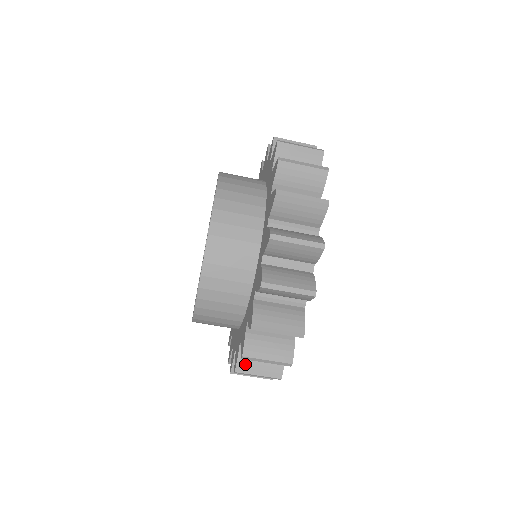
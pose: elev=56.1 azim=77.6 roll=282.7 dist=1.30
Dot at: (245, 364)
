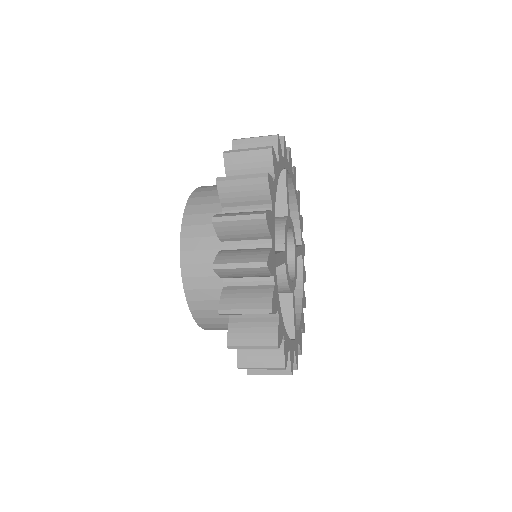
Dot at: occluded
